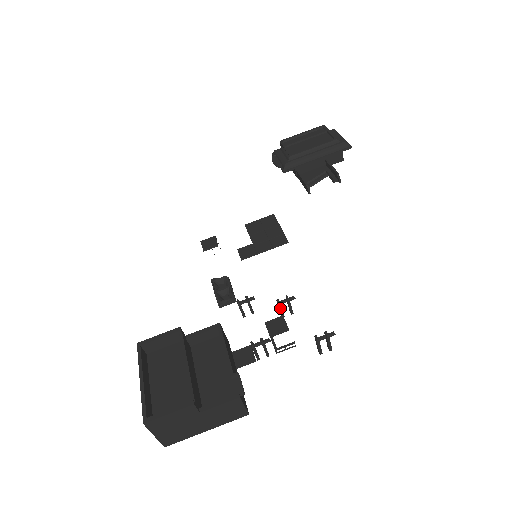
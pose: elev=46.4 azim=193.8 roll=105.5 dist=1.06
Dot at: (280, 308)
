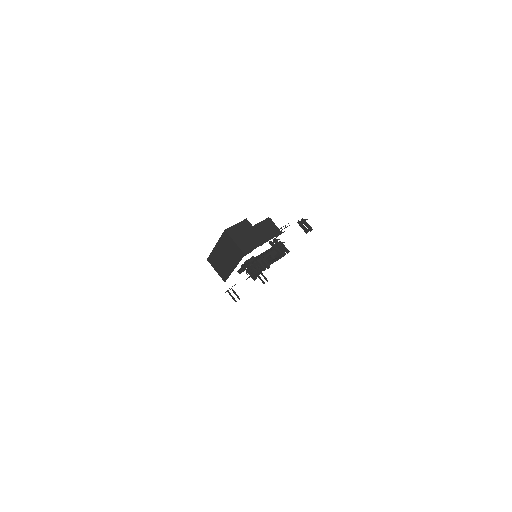
Dot at: occluded
